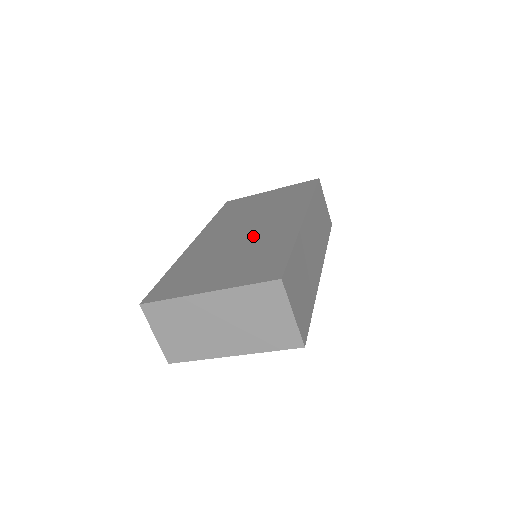
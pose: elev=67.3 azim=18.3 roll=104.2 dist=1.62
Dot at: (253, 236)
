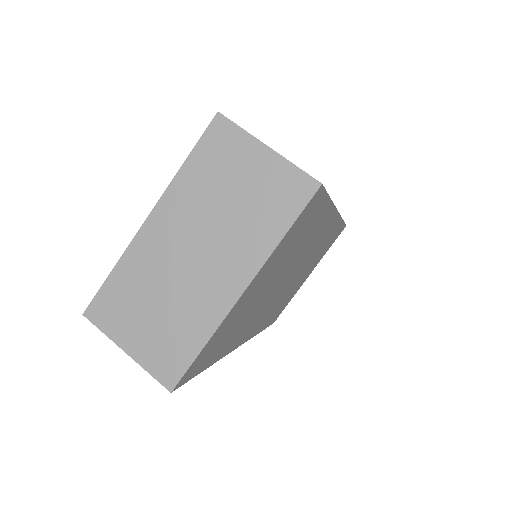
Dot at: occluded
